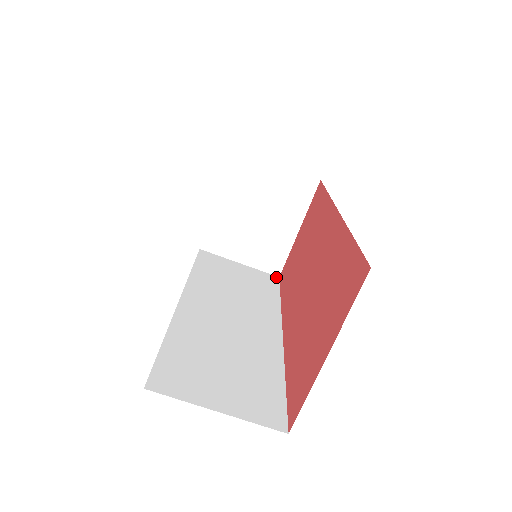
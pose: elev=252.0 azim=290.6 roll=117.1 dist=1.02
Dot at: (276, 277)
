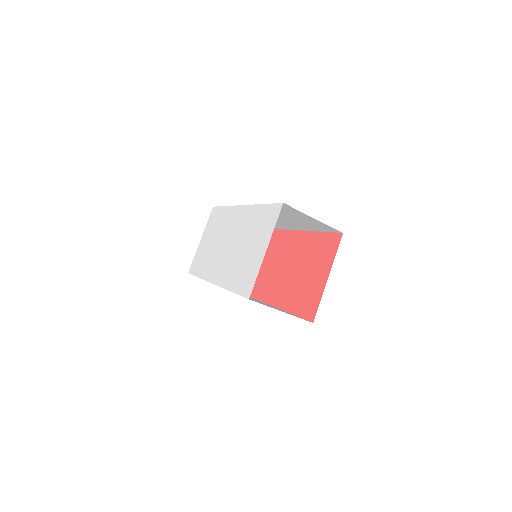
Dot at: occluded
